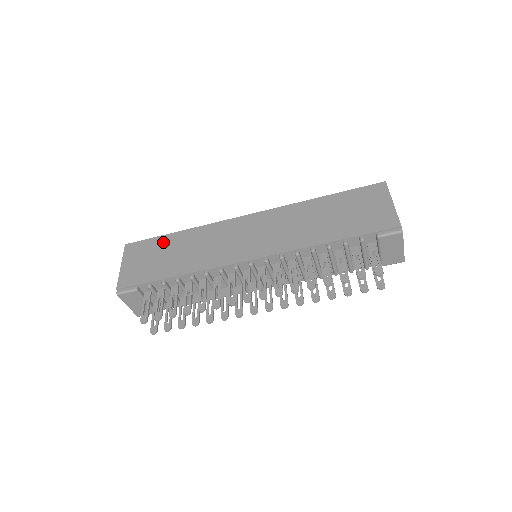
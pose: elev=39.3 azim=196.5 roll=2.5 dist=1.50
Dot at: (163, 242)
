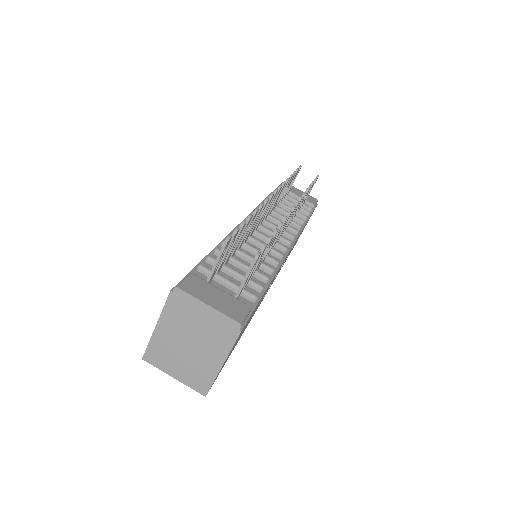
Dot at: occluded
